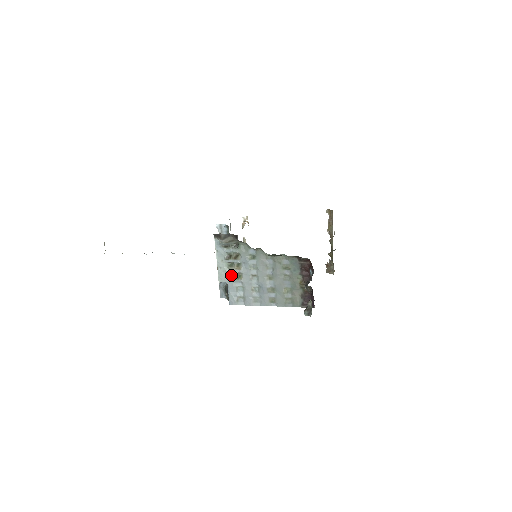
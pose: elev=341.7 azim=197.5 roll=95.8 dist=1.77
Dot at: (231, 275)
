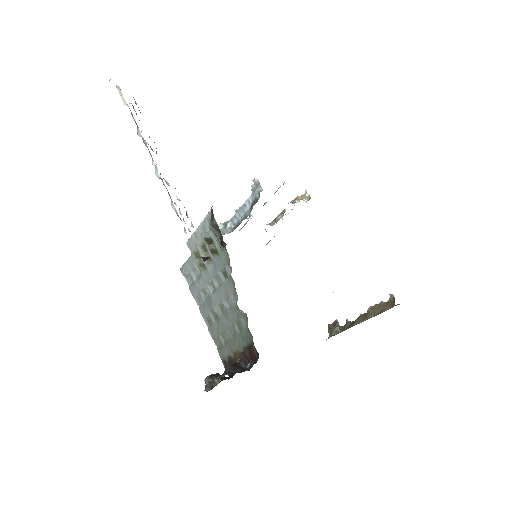
Dot at: (199, 254)
